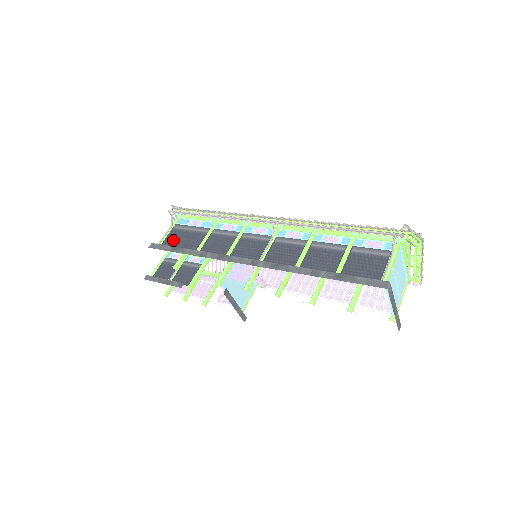
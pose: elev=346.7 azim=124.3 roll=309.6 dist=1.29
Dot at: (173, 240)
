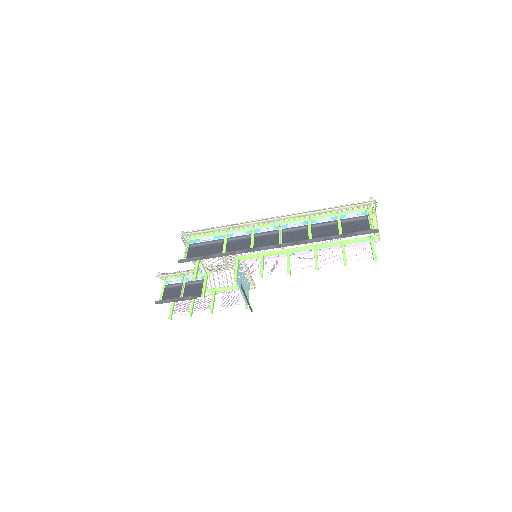
Dot at: (195, 254)
